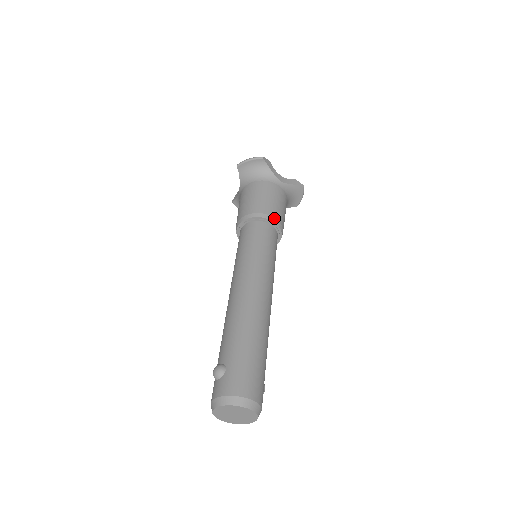
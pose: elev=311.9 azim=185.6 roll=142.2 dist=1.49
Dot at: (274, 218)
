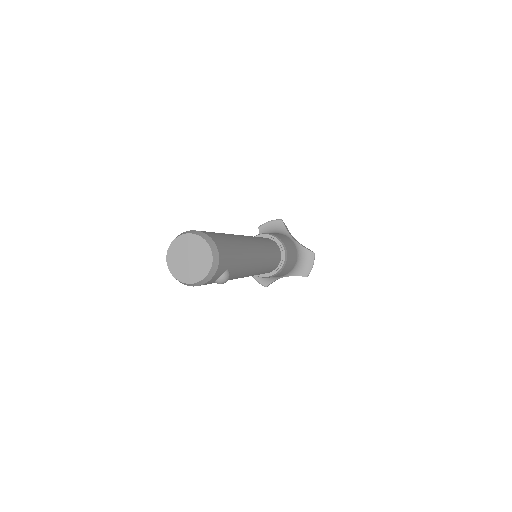
Dot at: (280, 240)
